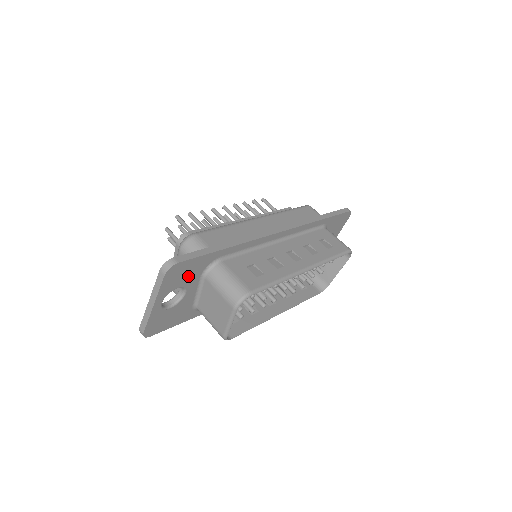
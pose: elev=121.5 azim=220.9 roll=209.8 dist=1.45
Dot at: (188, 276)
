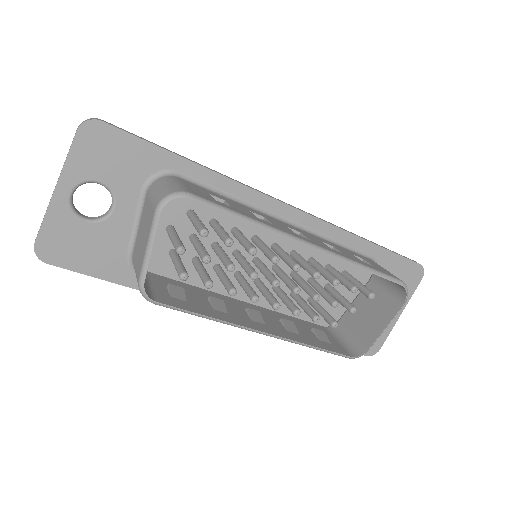
Dot at: (119, 169)
